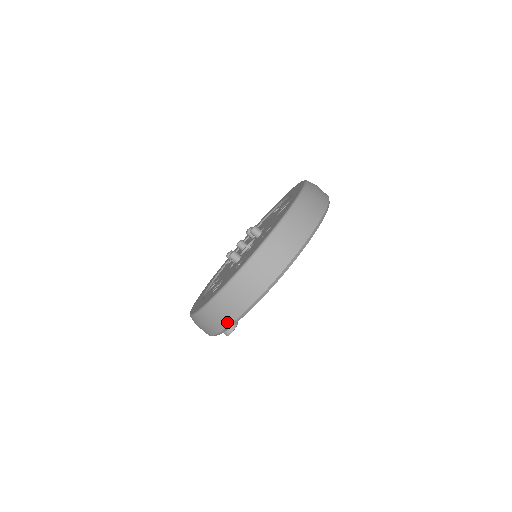
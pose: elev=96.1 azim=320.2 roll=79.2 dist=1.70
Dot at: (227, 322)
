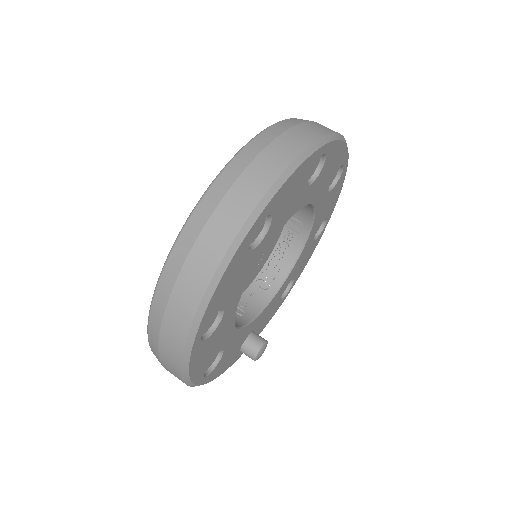
Dot at: occluded
